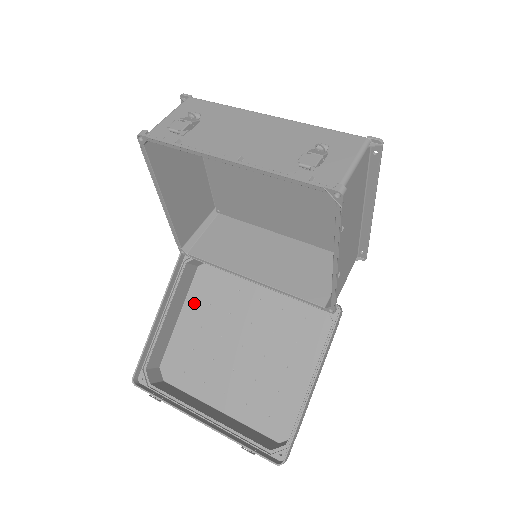
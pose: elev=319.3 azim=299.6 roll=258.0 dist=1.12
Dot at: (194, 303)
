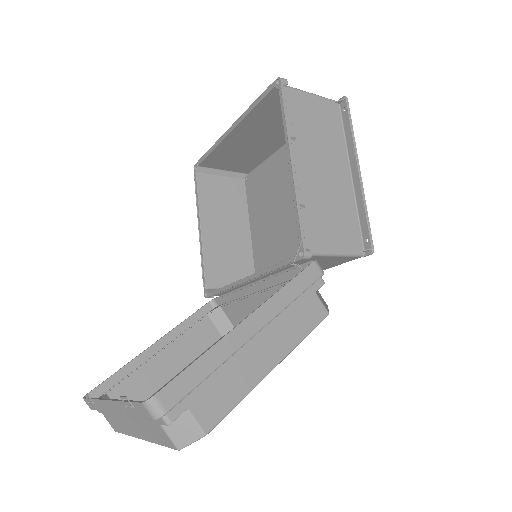
Dot at: occluded
